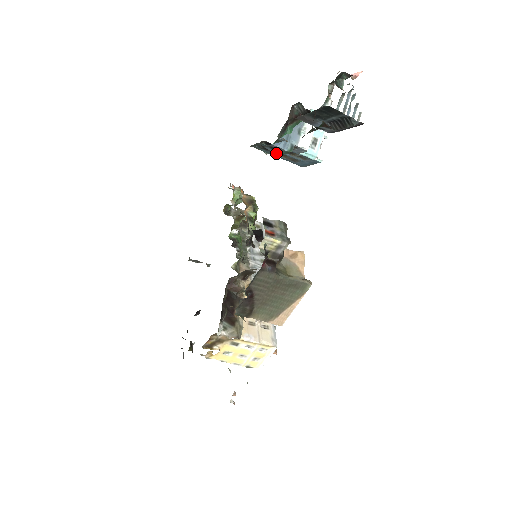
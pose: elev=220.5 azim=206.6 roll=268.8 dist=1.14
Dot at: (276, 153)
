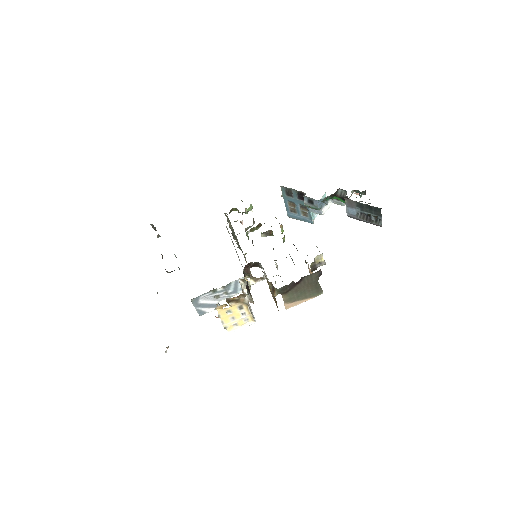
Dot at: (306, 204)
